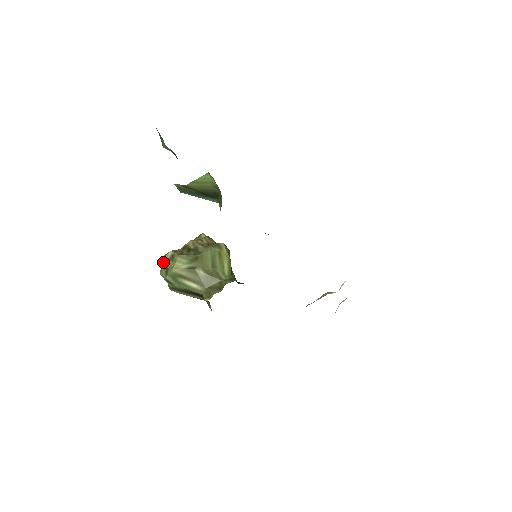
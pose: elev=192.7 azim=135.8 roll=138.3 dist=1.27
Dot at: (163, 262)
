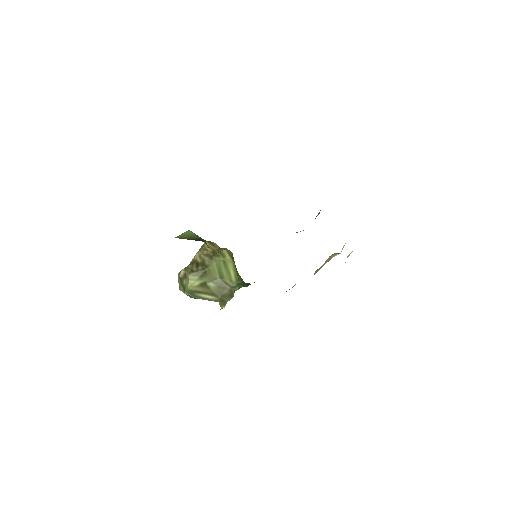
Dot at: (179, 280)
